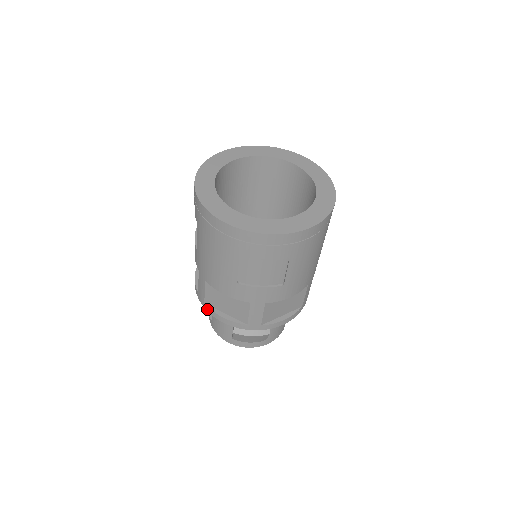
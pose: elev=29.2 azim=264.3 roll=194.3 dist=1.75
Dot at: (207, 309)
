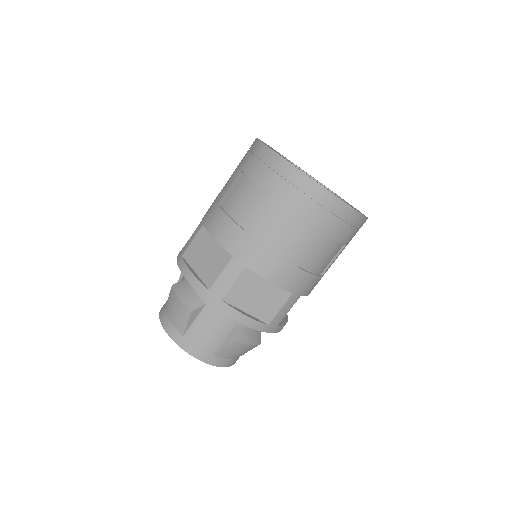
Dot at: (223, 308)
